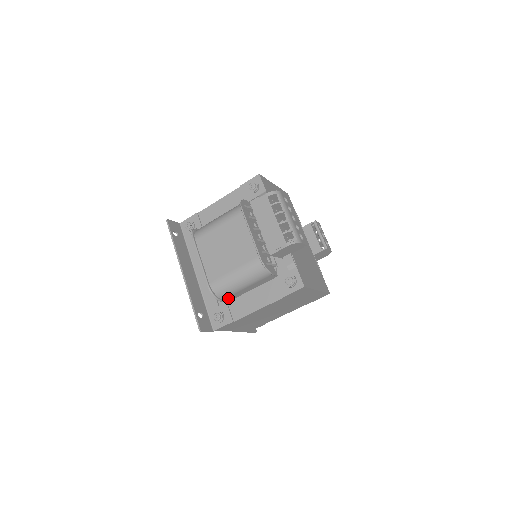
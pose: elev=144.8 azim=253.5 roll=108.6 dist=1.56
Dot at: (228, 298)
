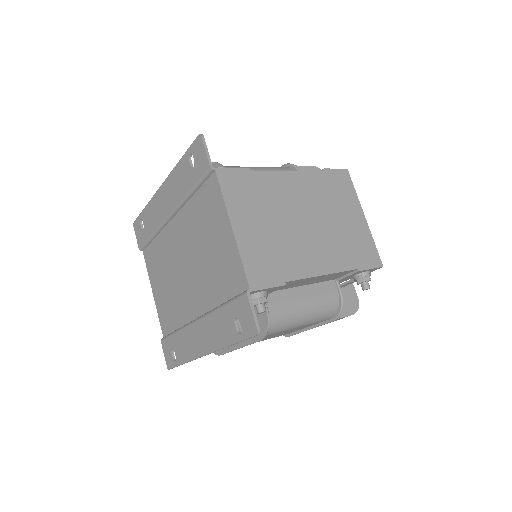
Dot at: occluded
